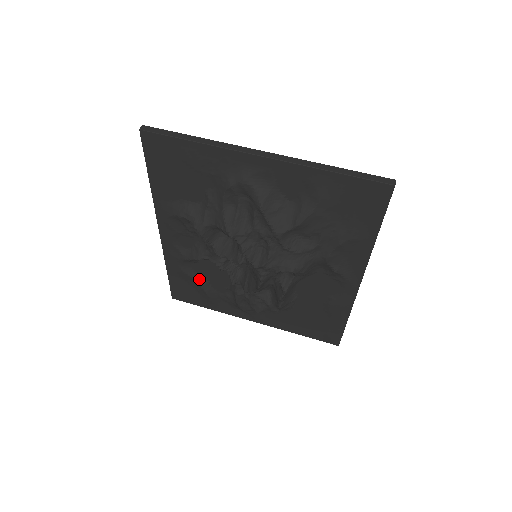
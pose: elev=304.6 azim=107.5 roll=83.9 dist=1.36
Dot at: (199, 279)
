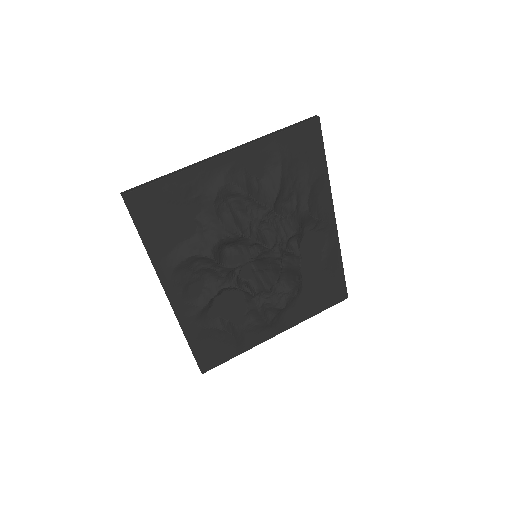
Dot at: (220, 323)
